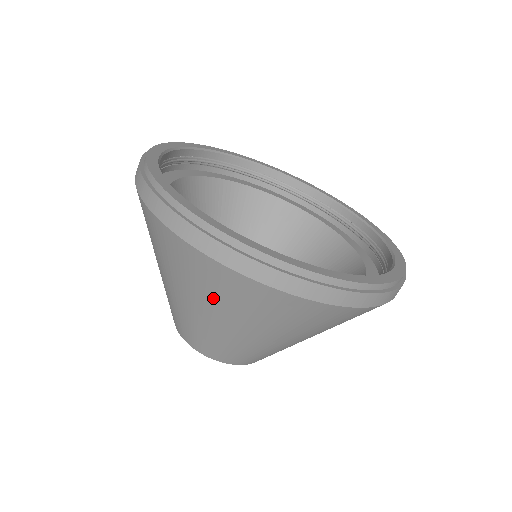
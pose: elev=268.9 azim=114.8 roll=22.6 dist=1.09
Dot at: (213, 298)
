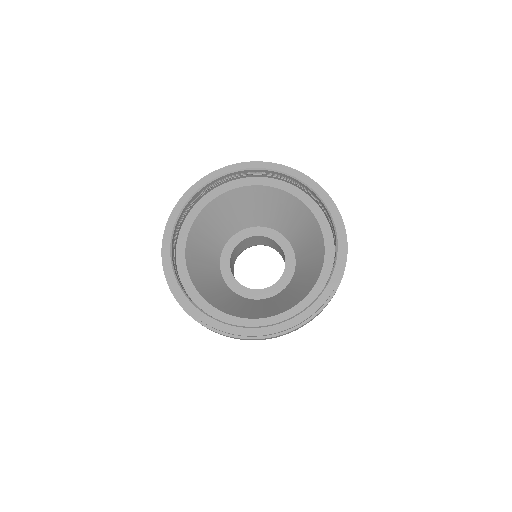
Dot at: occluded
